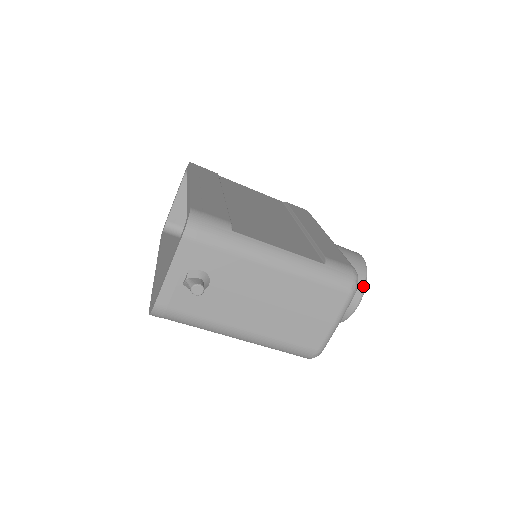
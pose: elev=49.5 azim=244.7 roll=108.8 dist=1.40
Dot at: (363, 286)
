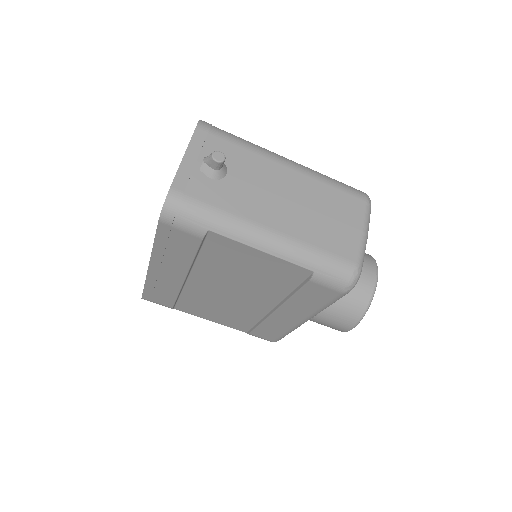
Dot at: (374, 261)
